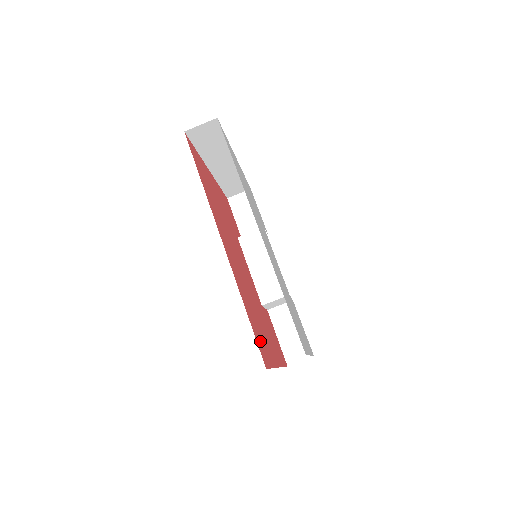
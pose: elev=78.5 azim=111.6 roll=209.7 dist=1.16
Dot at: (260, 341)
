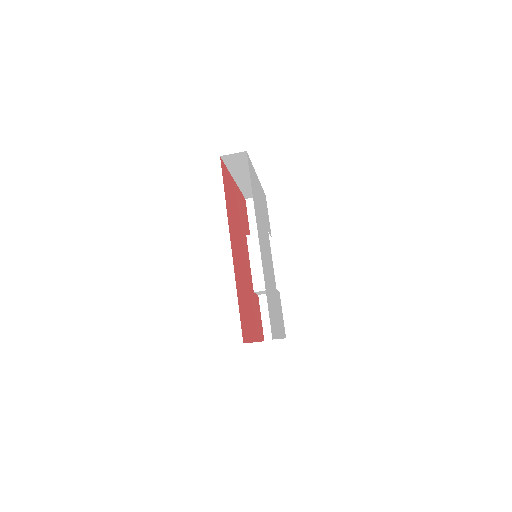
Dot at: (244, 322)
